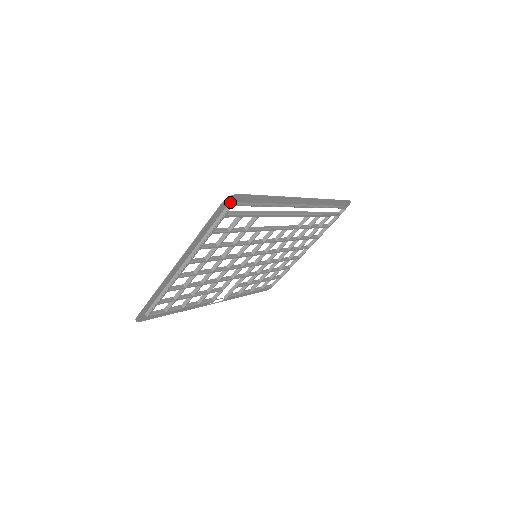
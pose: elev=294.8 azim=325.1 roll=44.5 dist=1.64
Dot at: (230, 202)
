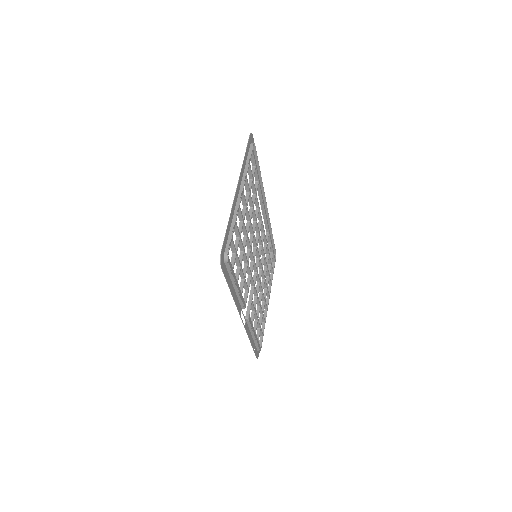
Dot at: (251, 141)
